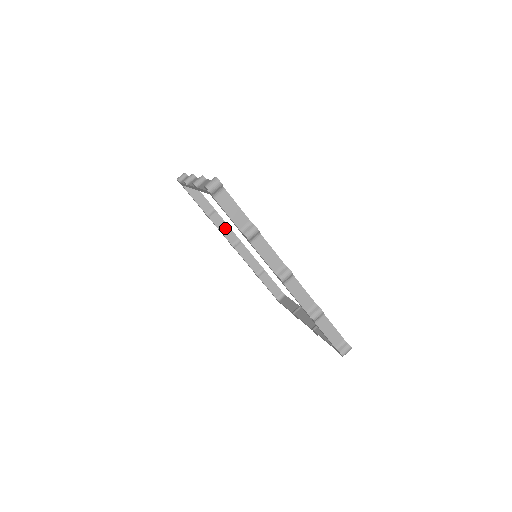
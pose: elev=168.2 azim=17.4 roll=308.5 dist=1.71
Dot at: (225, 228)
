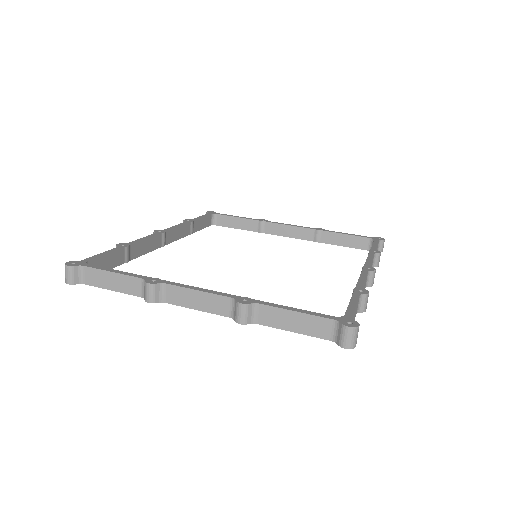
Dot at: (147, 244)
